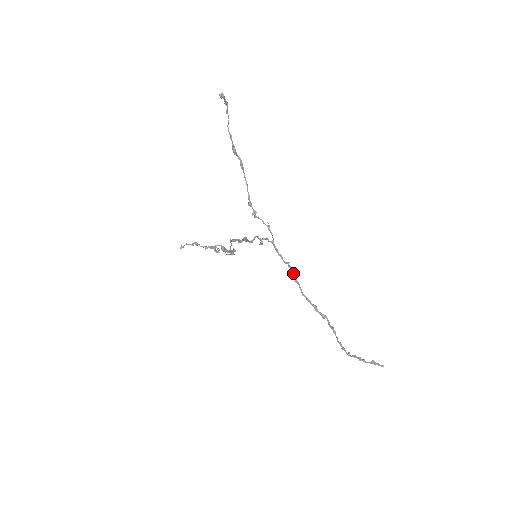
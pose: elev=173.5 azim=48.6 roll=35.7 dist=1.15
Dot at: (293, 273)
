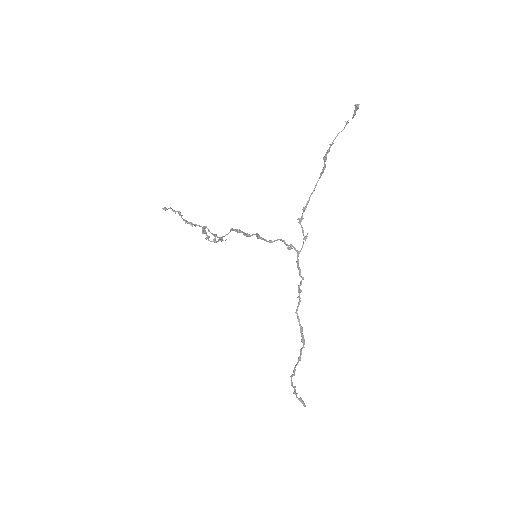
Dot at: occluded
